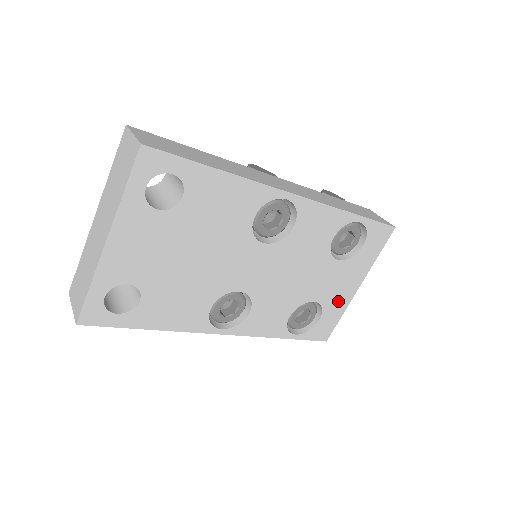
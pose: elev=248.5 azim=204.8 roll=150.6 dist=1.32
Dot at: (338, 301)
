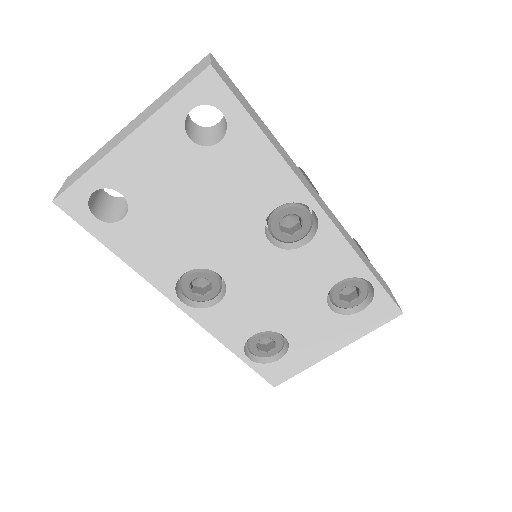
Dot at: (308, 352)
